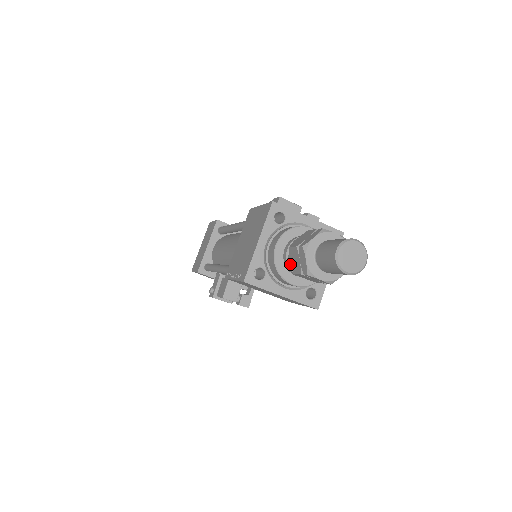
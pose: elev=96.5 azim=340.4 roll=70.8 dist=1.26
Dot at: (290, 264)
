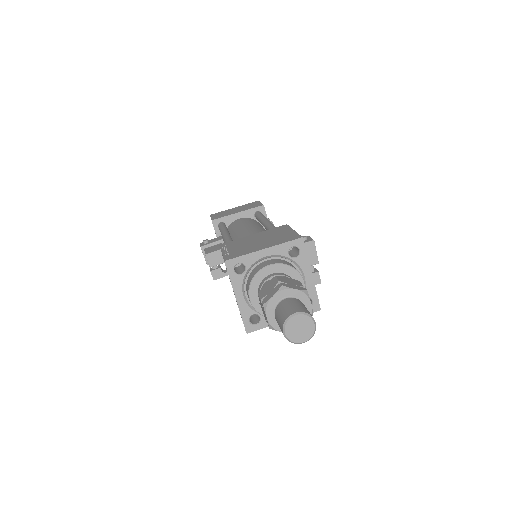
Dot at: occluded
